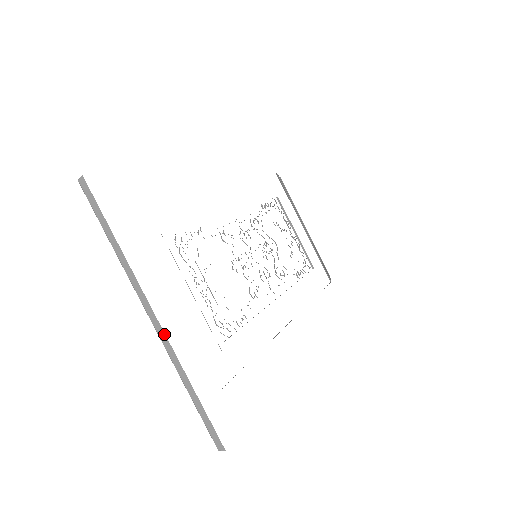
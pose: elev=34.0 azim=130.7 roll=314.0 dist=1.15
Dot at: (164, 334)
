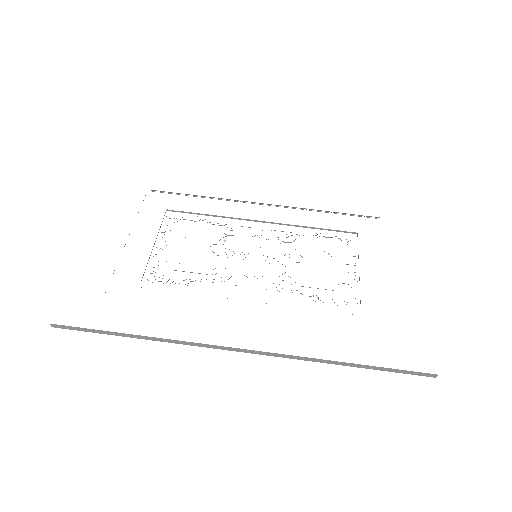
Dot at: occluded
